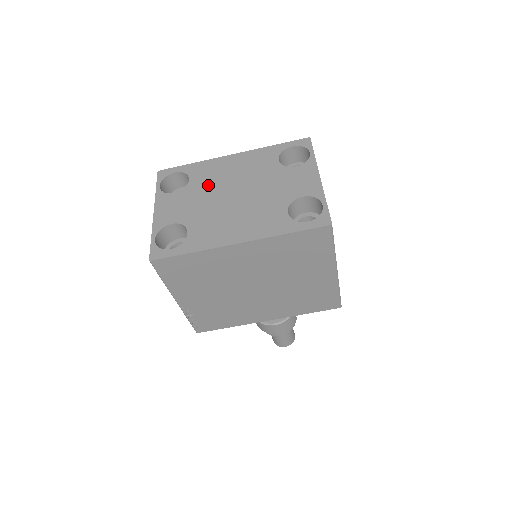
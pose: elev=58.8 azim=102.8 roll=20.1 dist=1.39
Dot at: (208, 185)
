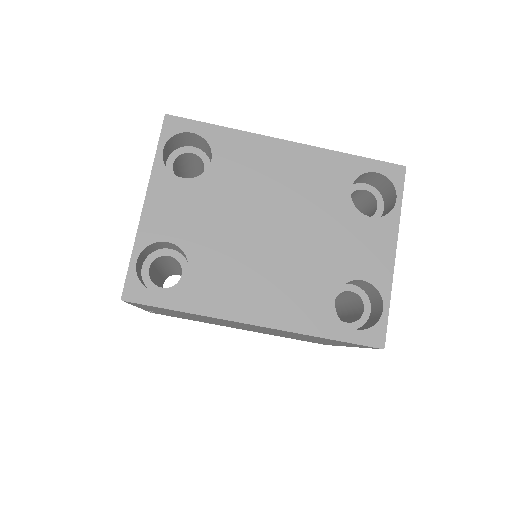
Dot at: (238, 188)
